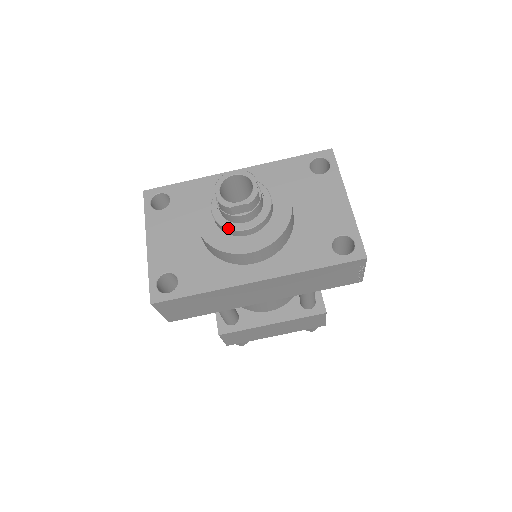
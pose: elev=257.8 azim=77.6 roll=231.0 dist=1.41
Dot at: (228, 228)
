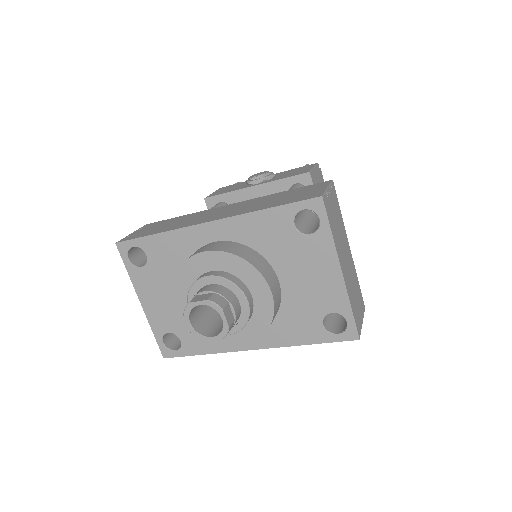
Dot at: occluded
